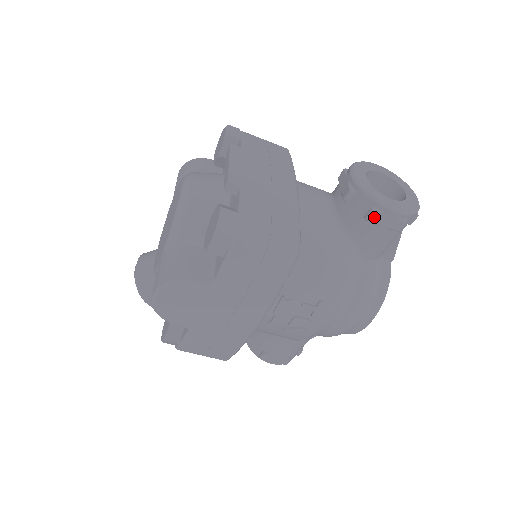
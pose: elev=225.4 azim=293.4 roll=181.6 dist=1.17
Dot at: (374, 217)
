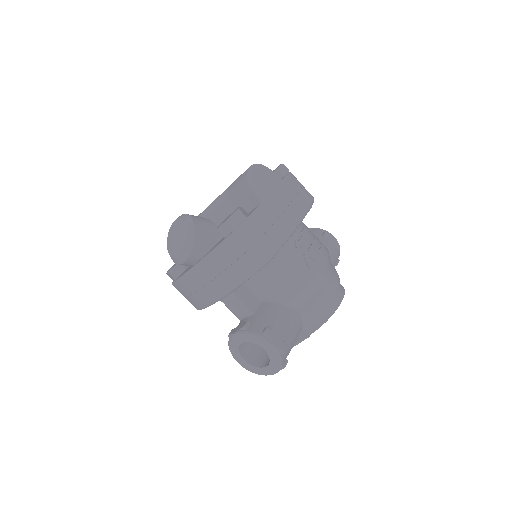
Dot at: (327, 235)
